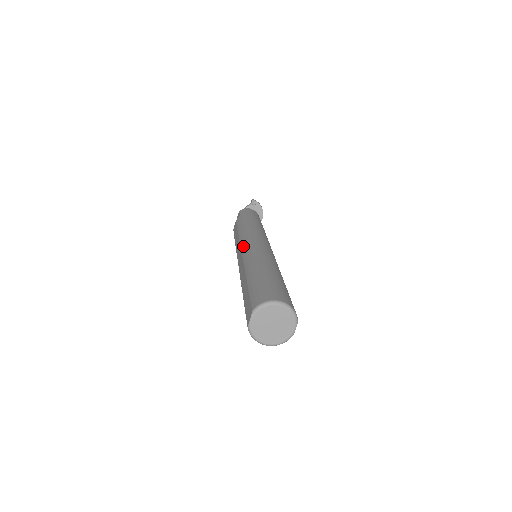
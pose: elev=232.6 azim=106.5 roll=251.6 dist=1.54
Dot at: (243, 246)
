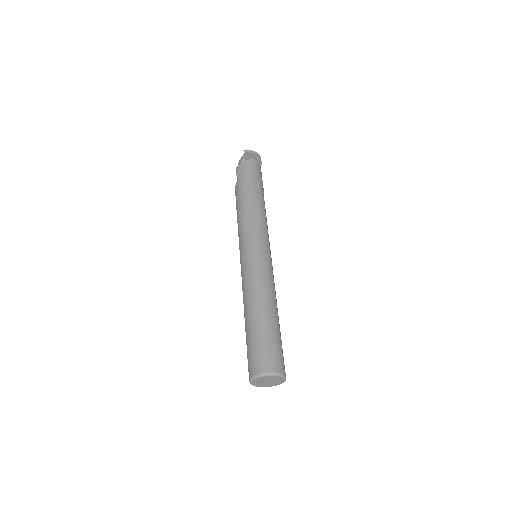
Dot at: (241, 258)
